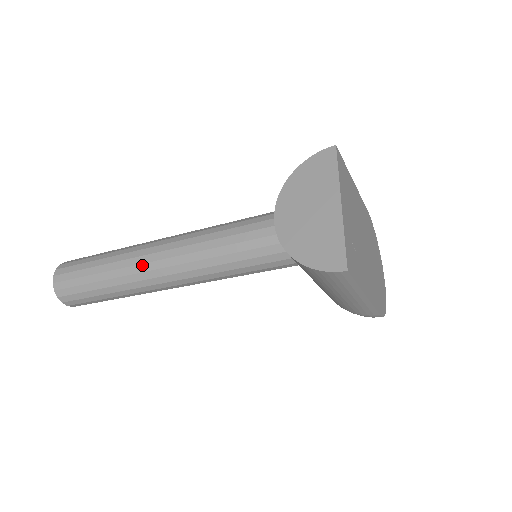
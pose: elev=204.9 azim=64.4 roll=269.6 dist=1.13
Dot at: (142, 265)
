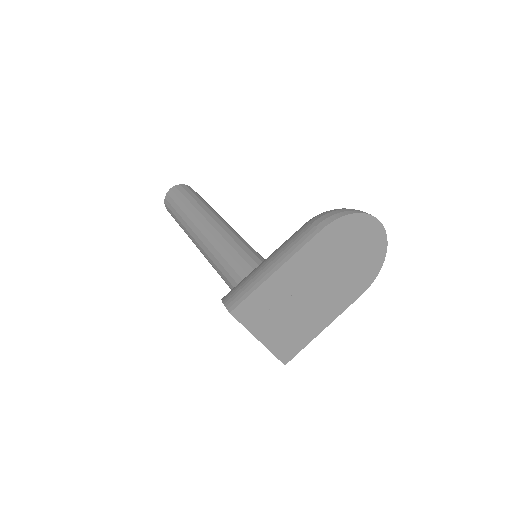
Dot at: occluded
